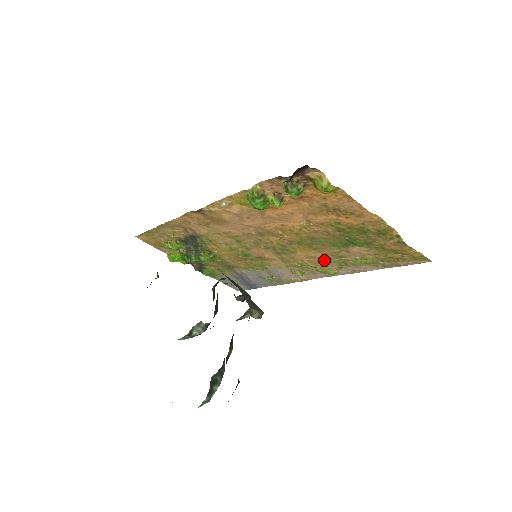
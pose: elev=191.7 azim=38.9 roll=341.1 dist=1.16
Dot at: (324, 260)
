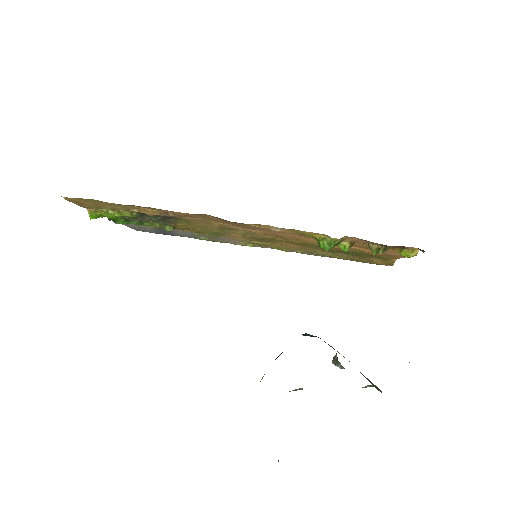
Dot at: (295, 248)
